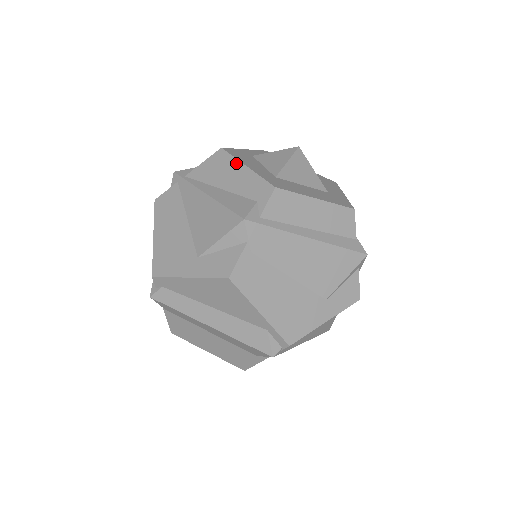
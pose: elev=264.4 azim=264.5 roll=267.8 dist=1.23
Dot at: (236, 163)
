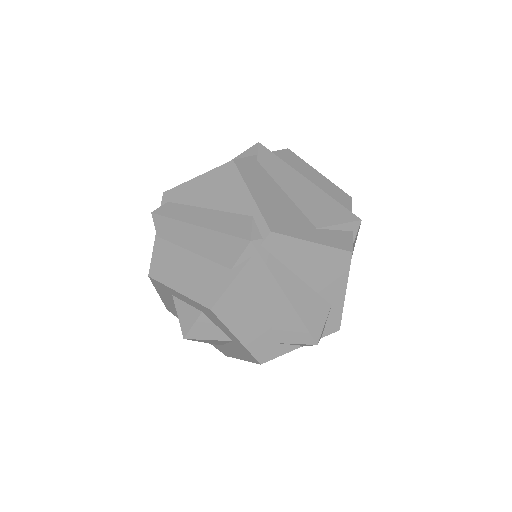
Dot at: occluded
